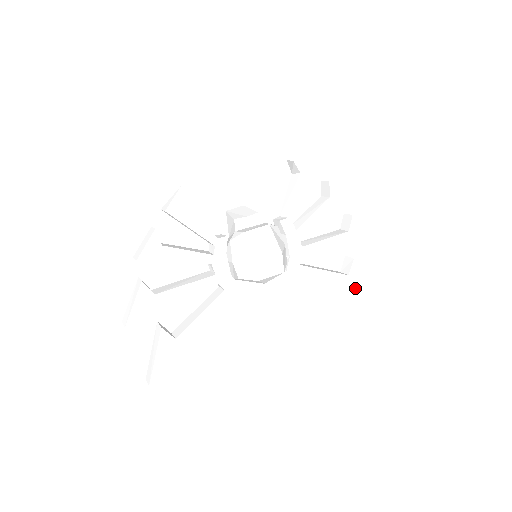
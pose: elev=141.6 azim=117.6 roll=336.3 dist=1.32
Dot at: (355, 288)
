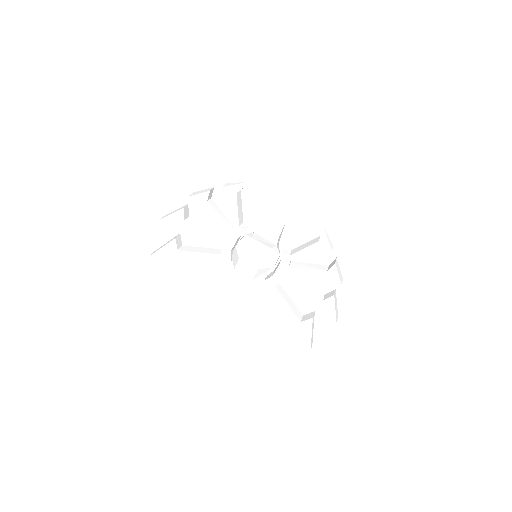
Dot at: (299, 332)
